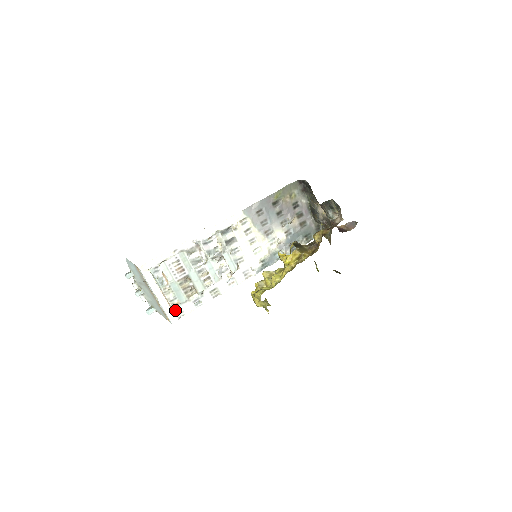
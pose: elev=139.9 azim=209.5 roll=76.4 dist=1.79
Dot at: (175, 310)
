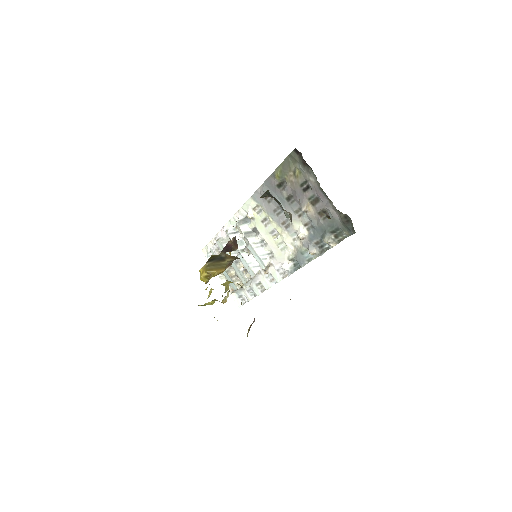
Dot at: (238, 295)
